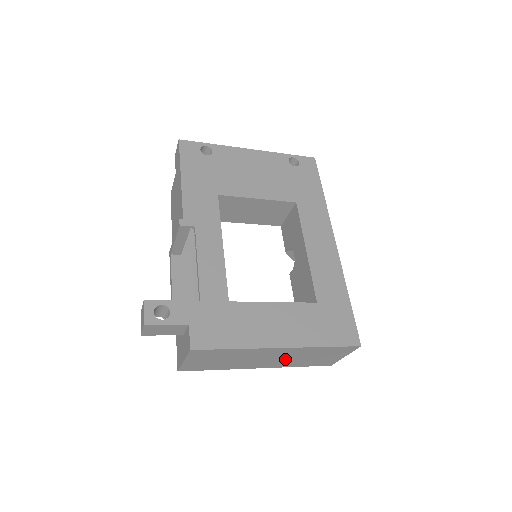
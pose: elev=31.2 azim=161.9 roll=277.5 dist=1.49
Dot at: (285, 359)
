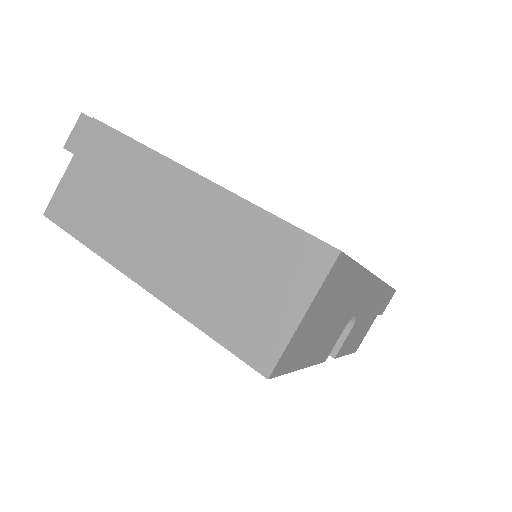
Dot at: (190, 253)
